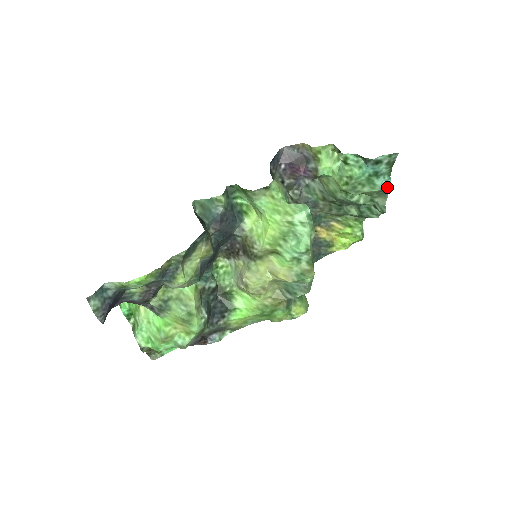
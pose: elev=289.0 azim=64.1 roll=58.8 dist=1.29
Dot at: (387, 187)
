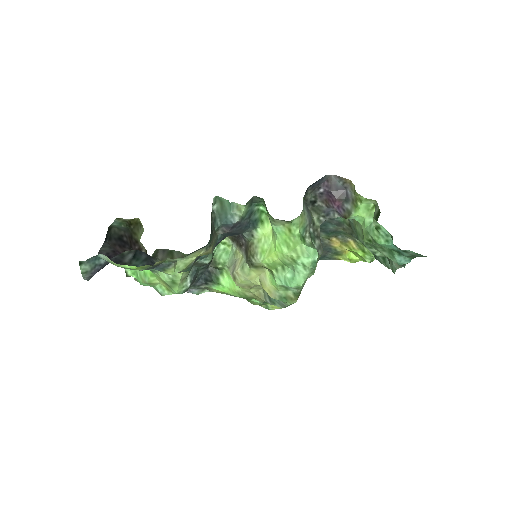
Dot at: (404, 264)
